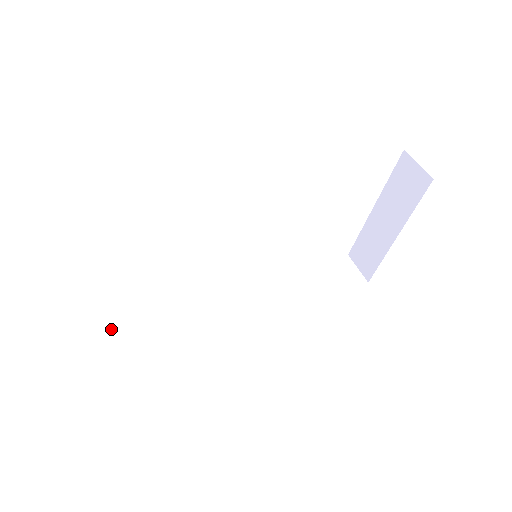
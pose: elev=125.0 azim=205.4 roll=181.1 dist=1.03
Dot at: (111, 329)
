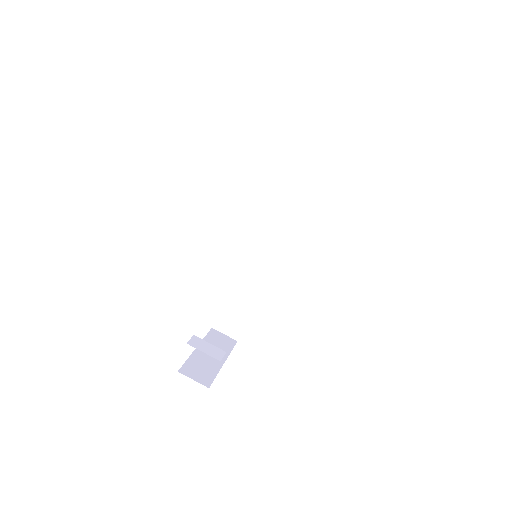
Dot at: (223, 316)
